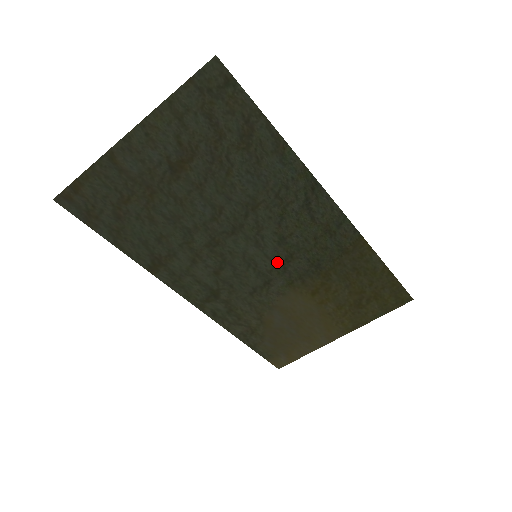
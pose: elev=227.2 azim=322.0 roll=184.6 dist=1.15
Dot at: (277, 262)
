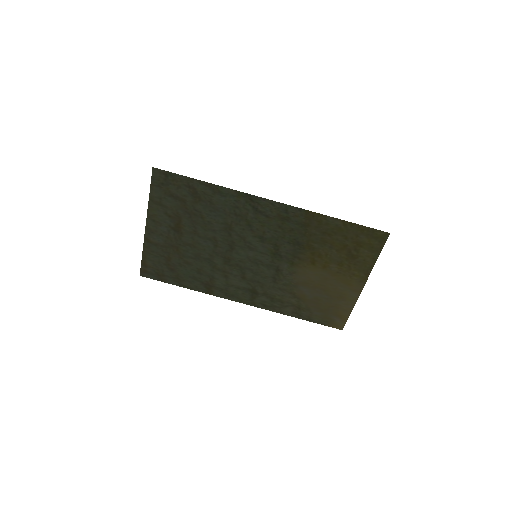
Dot at: (271, 254)
